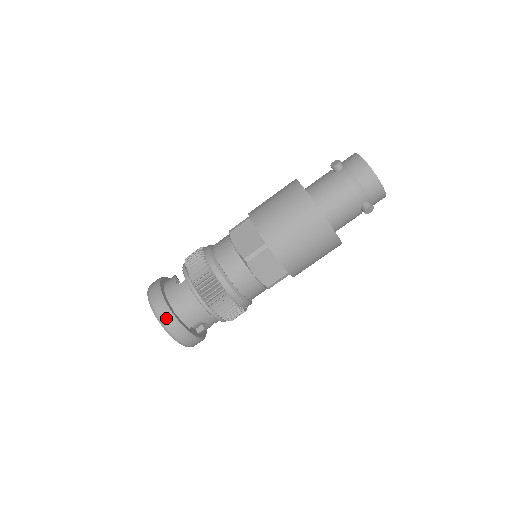
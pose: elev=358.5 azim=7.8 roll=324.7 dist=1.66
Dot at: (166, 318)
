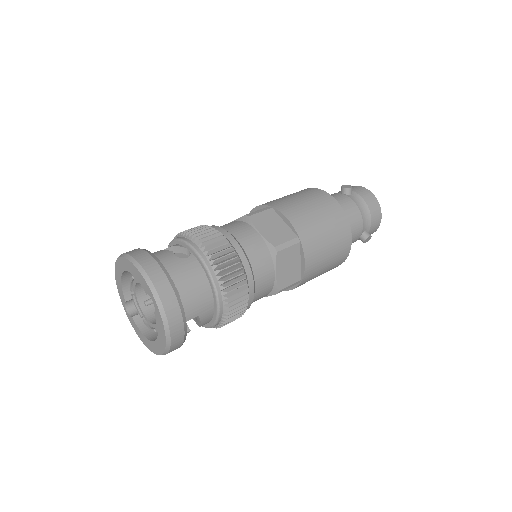
Dot at: (169, 297)
